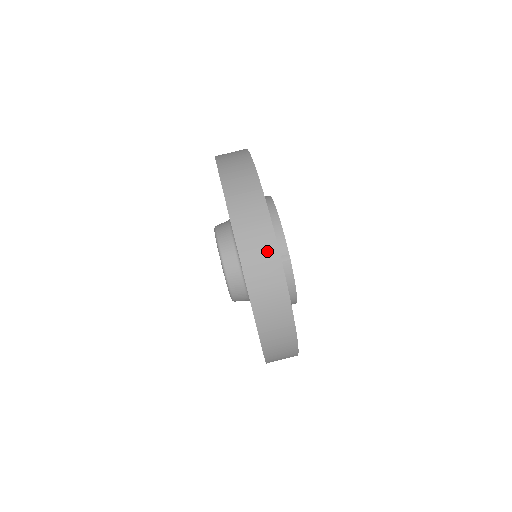
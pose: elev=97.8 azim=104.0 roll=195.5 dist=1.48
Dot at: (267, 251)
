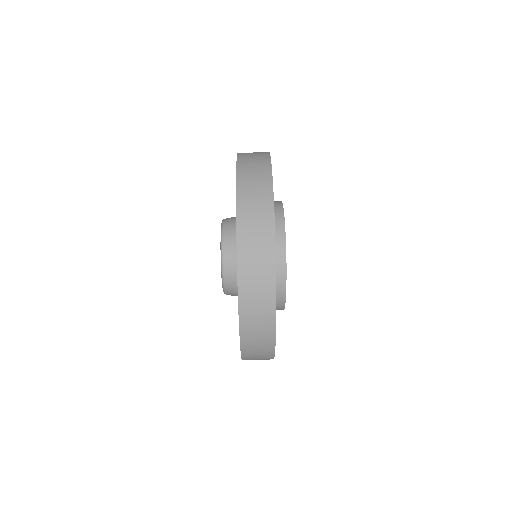
Dot at: (264, 242)
